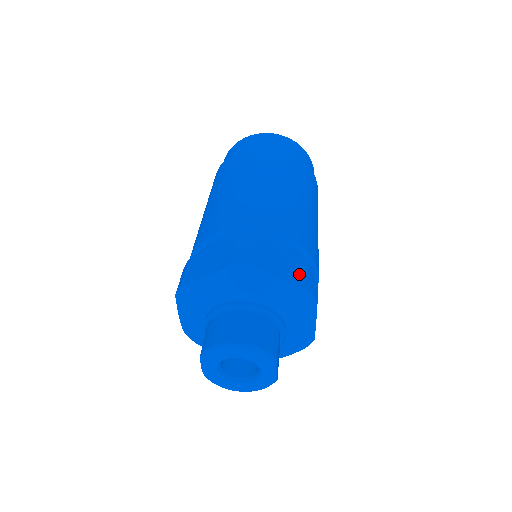
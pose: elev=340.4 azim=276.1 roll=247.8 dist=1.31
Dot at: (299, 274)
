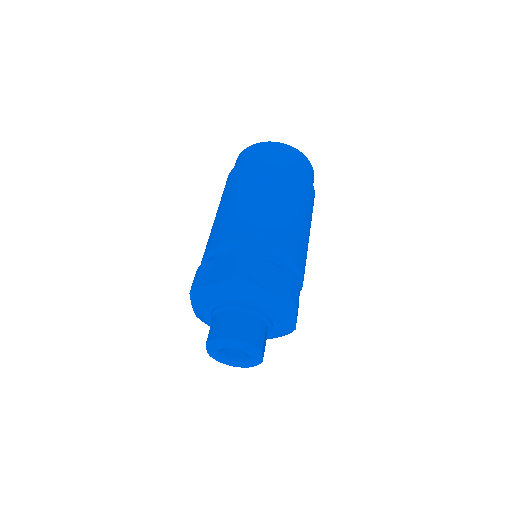
Dot at: (284, 286)
